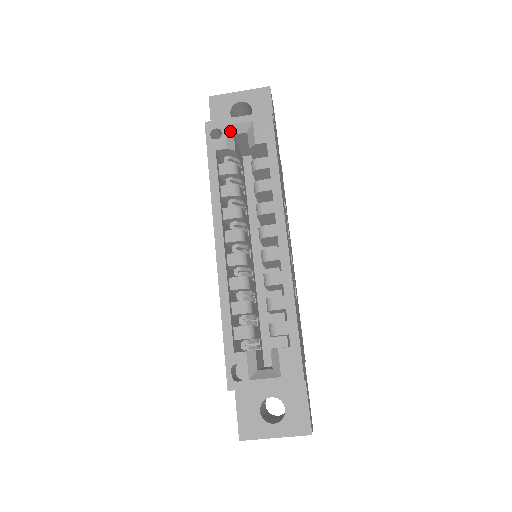
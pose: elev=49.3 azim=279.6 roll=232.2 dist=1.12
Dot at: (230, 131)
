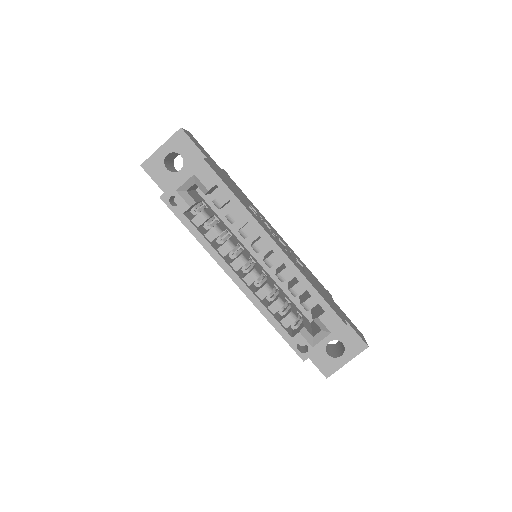
Dot at: (182, 191)
